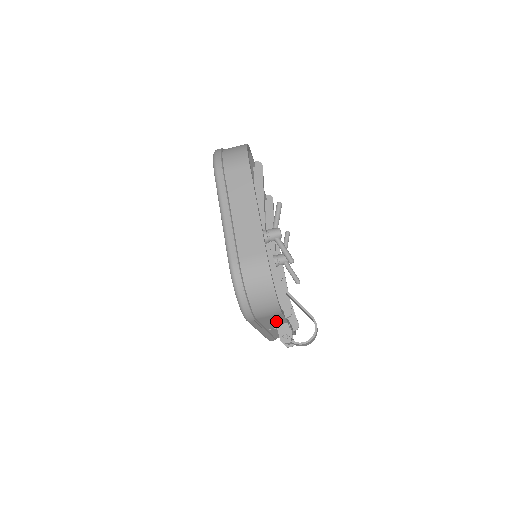
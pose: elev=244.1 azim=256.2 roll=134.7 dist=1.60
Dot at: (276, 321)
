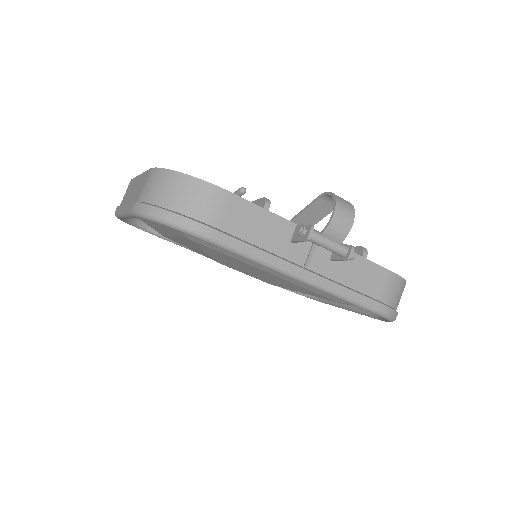
Dot at: (267, 227)
